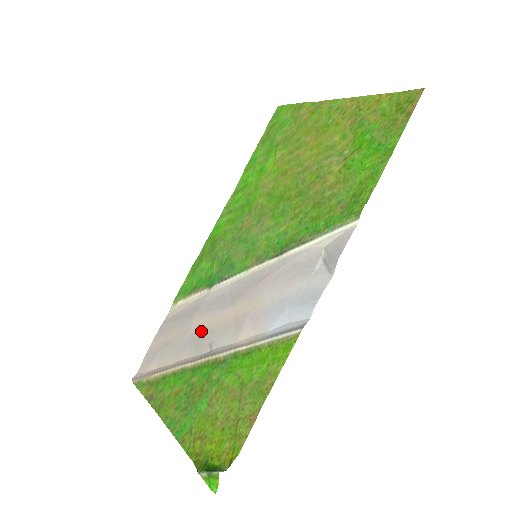
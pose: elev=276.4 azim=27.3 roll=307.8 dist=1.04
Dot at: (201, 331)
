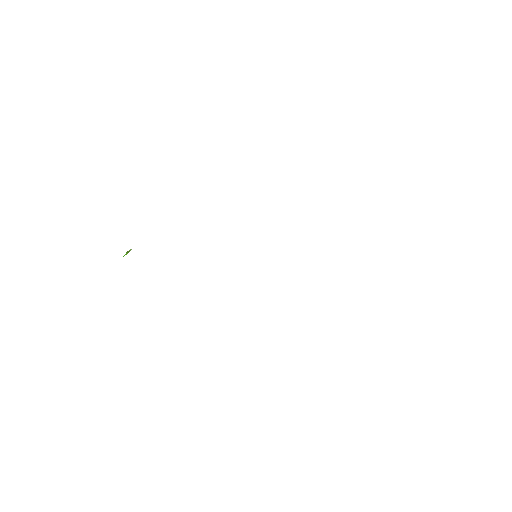
Dot at: occluded
